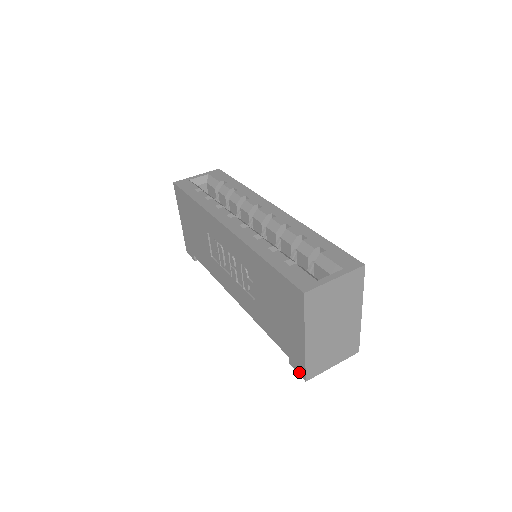
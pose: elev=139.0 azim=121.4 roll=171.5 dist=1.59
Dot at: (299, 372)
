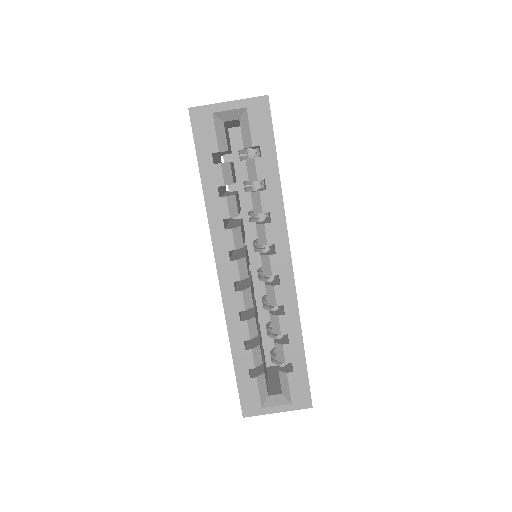
Dot at: occluded
